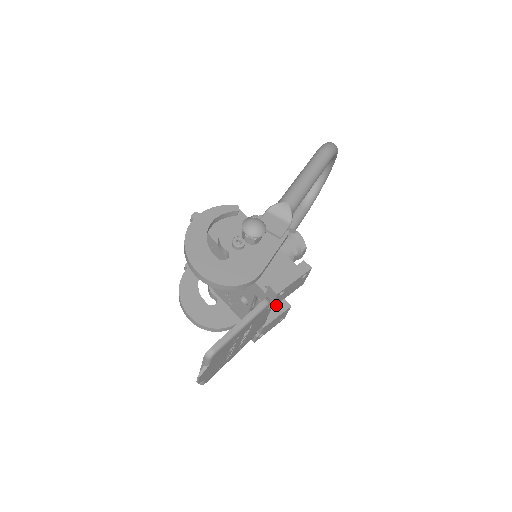
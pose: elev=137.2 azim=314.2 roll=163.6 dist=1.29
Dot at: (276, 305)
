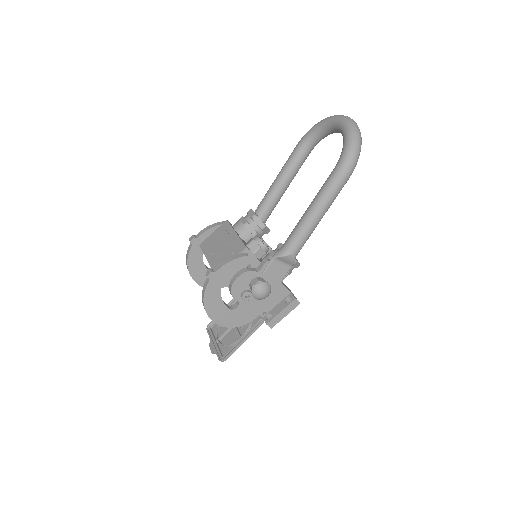
Dot at: occluded
